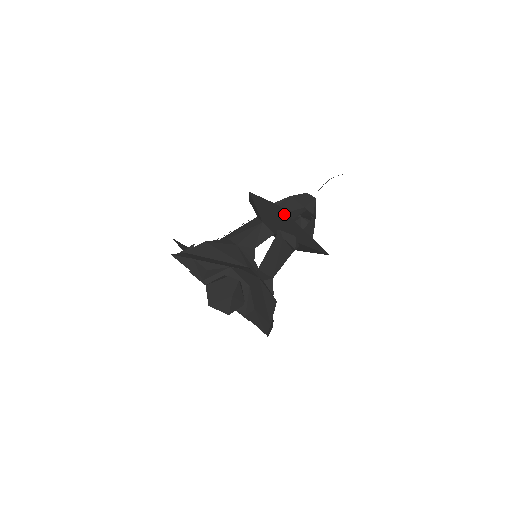
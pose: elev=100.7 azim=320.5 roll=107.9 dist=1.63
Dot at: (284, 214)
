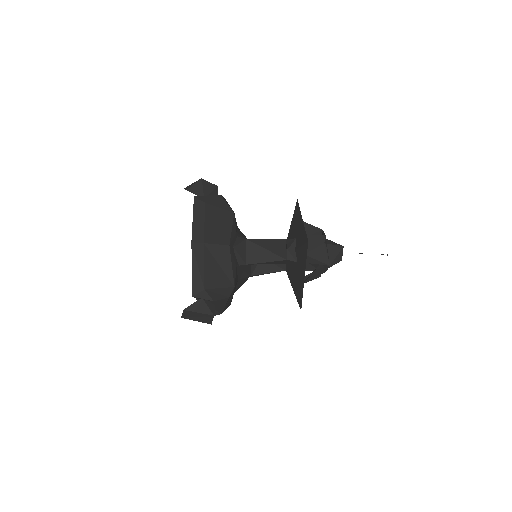
Dot at: (298, 209)
